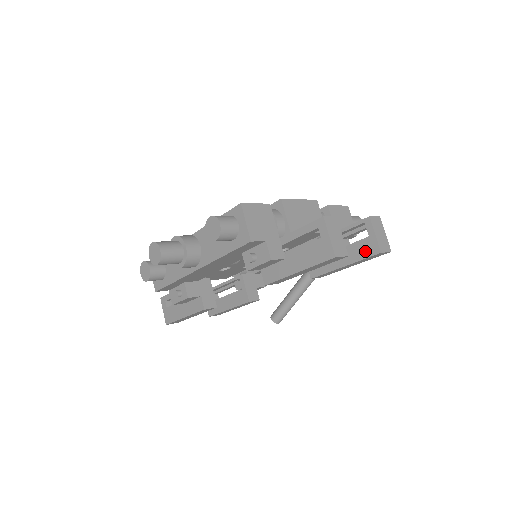
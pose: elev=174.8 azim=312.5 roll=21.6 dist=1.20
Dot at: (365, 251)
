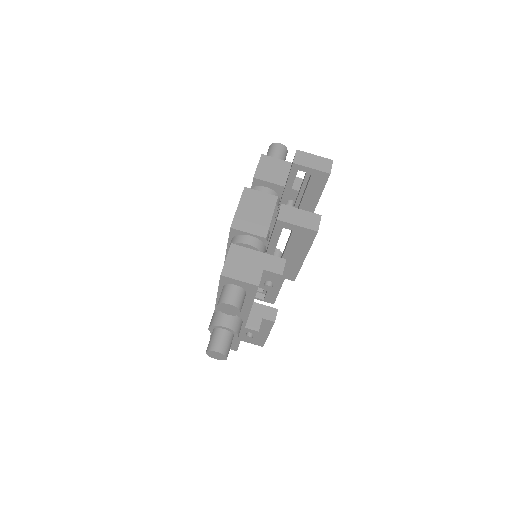
Dot at: (319, 183)
